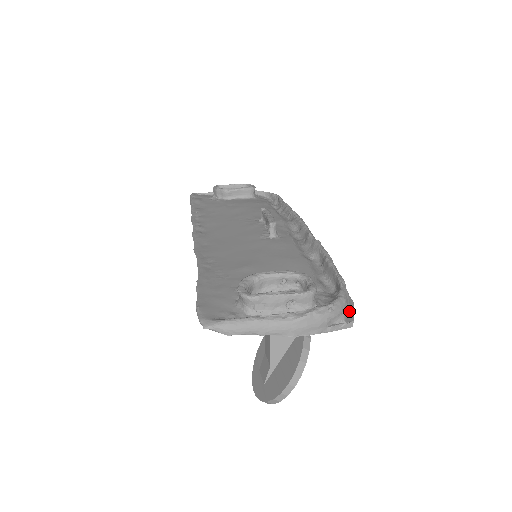
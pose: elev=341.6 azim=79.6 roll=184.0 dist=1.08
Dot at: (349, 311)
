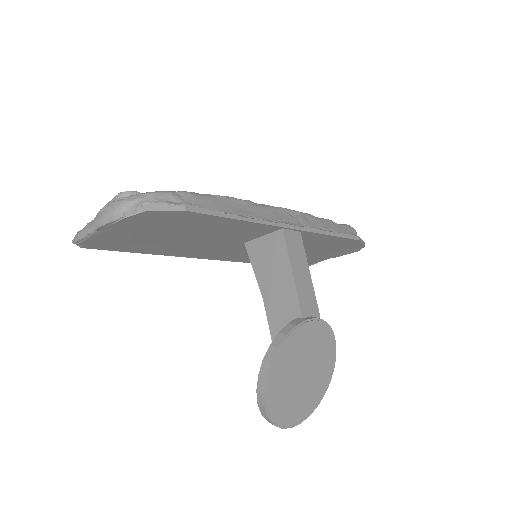
Dot at: (157, 203)
